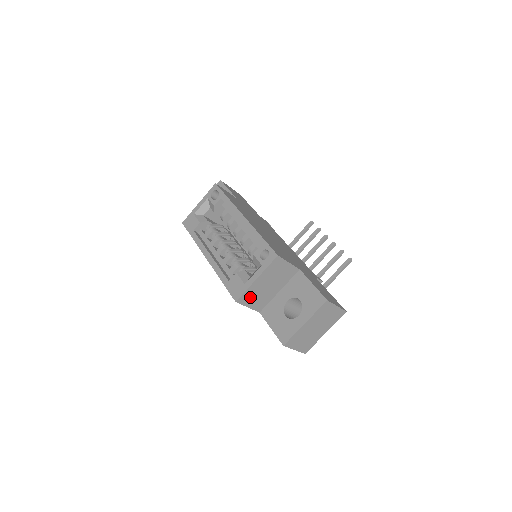
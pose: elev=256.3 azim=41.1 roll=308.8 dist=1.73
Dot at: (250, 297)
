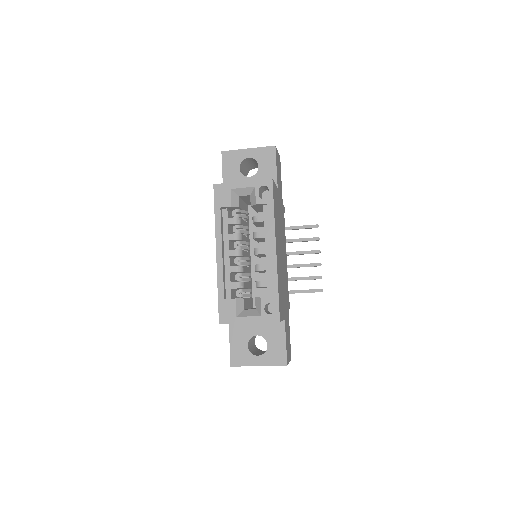
Dot at: occluded
